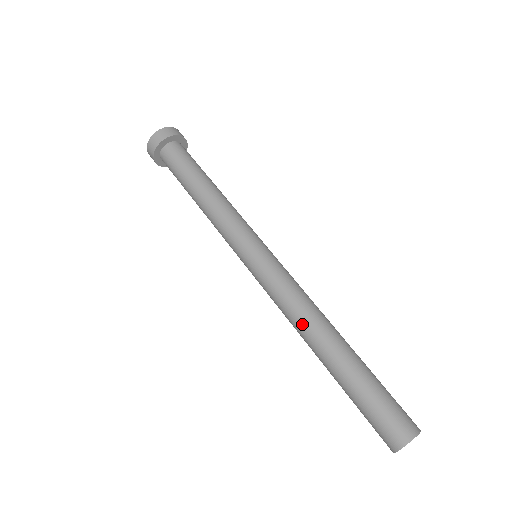
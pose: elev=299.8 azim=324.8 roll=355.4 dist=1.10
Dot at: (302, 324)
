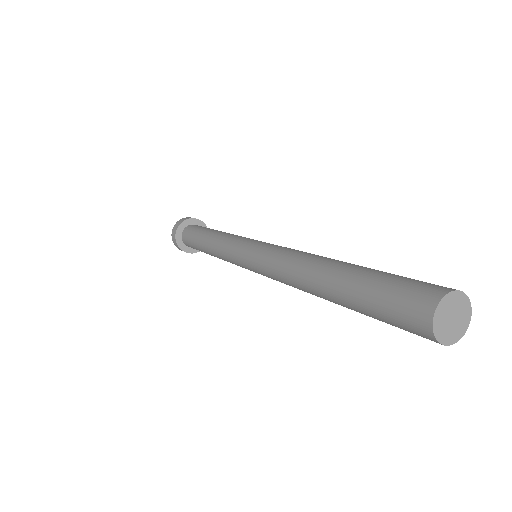
Dot at: (294, 268)
